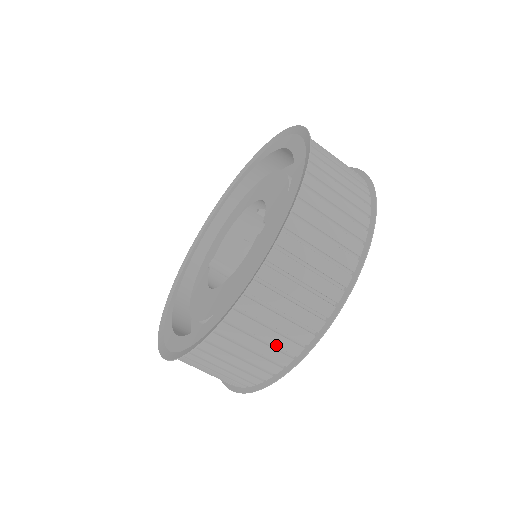
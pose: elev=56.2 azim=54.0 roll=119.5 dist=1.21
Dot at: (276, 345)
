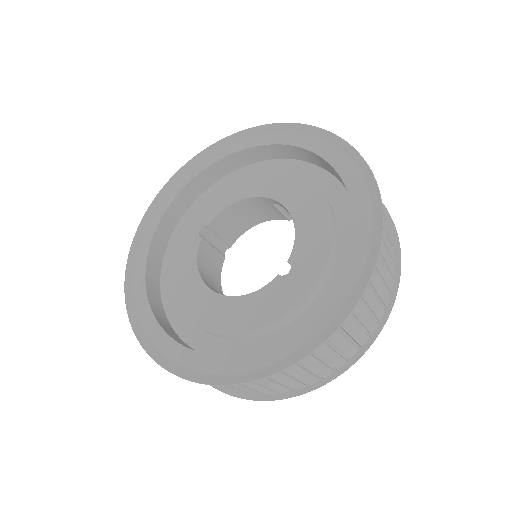
Dot at: (258, 390)
